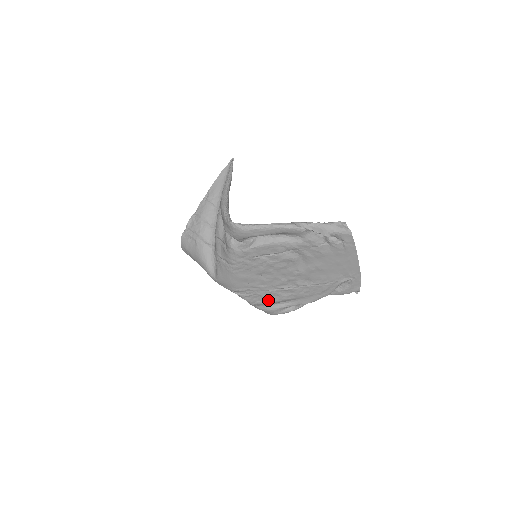
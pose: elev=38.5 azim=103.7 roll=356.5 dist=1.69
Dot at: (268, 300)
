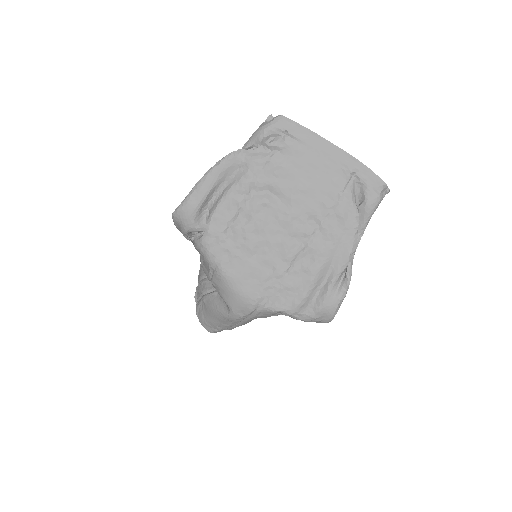
Dot at: (302, 289)
